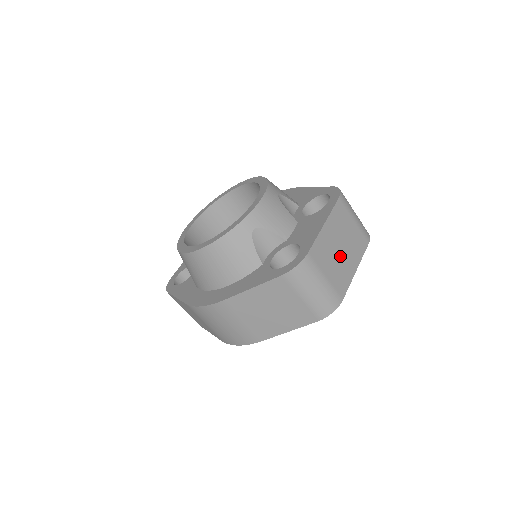
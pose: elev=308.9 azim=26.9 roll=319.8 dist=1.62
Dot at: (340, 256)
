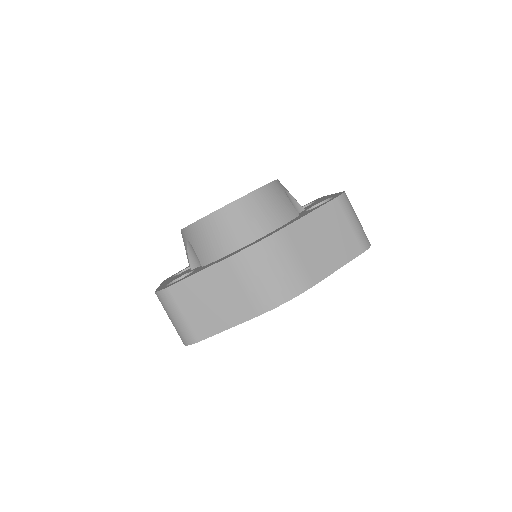
Dot at: occluded
